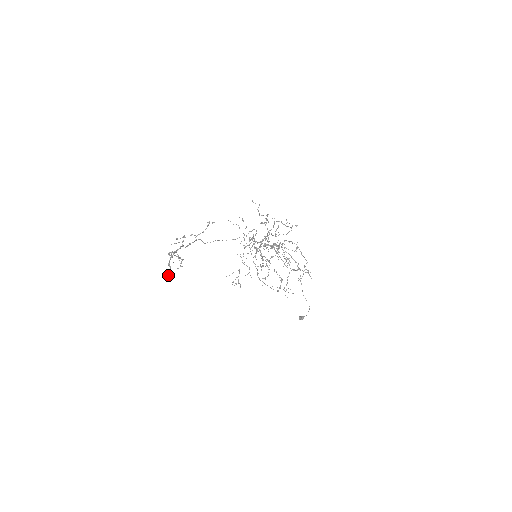
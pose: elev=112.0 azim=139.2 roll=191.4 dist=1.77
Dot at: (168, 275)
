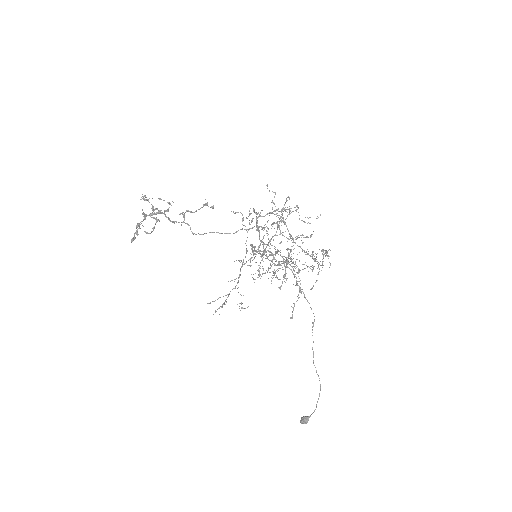
Dot at: occluded
